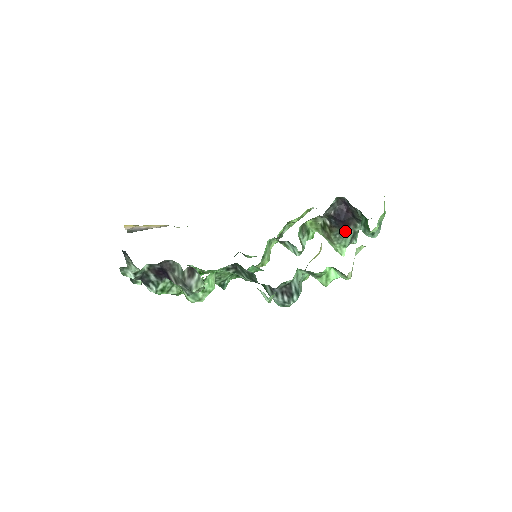
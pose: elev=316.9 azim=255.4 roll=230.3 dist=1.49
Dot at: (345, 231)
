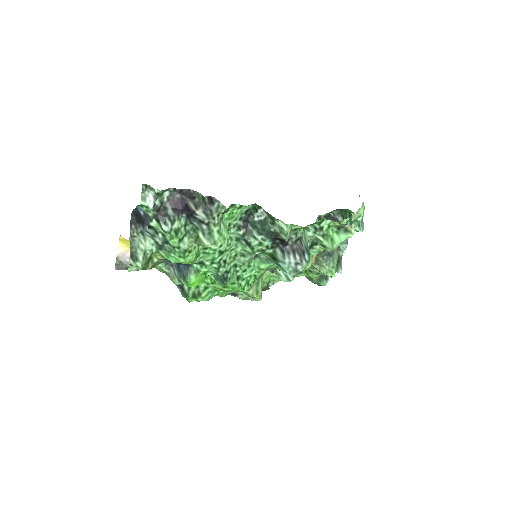
Dot at: (331, 253)
